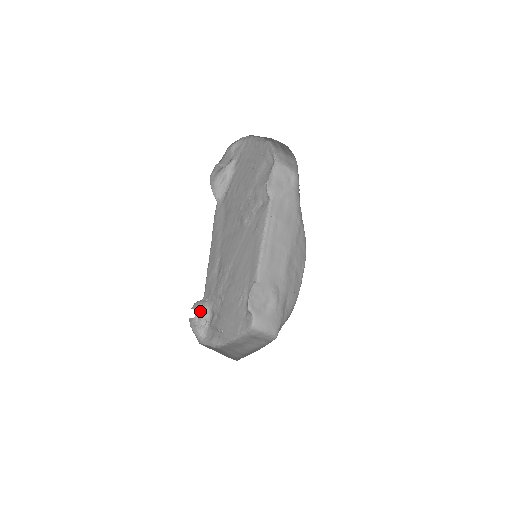
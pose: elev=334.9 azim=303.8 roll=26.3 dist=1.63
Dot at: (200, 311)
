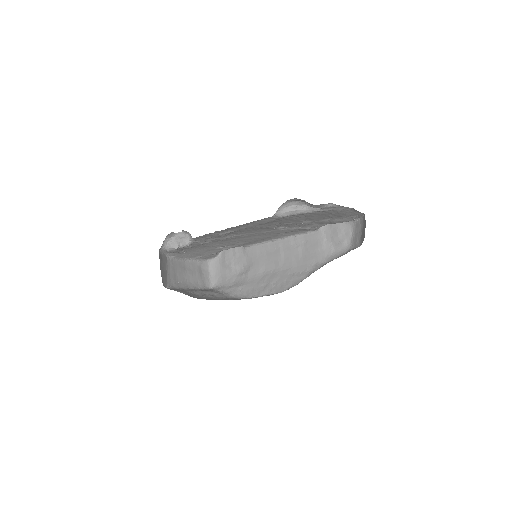
Dot at: (184, 234)
